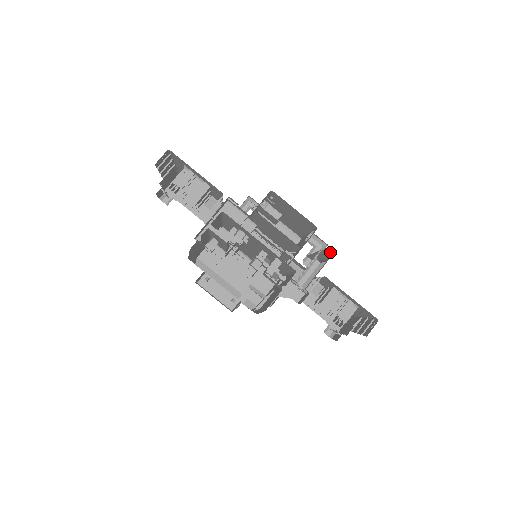
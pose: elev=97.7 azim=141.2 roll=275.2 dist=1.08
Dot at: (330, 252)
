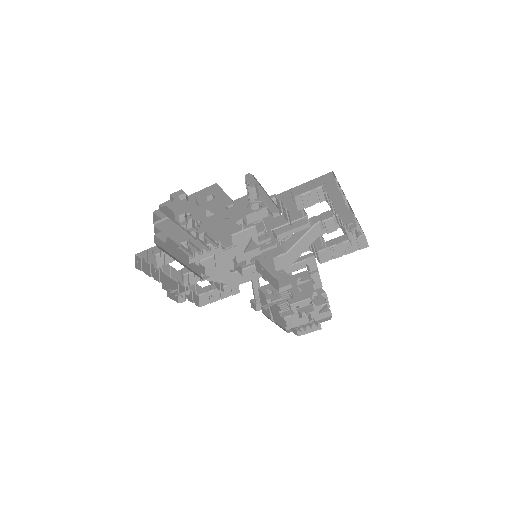
Dot at: (249, 173)
